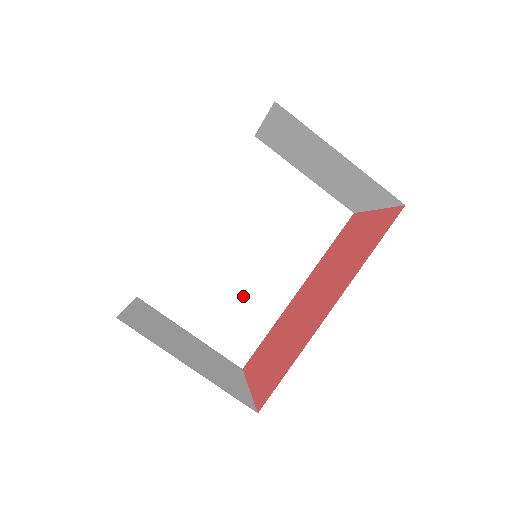
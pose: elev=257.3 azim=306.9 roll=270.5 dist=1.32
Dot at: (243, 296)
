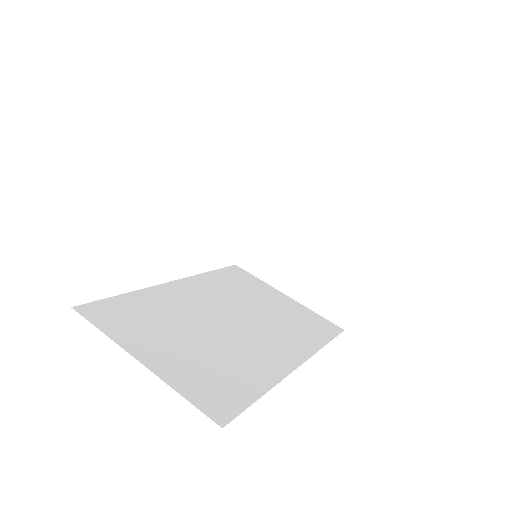
Dot at: (224, 350)
